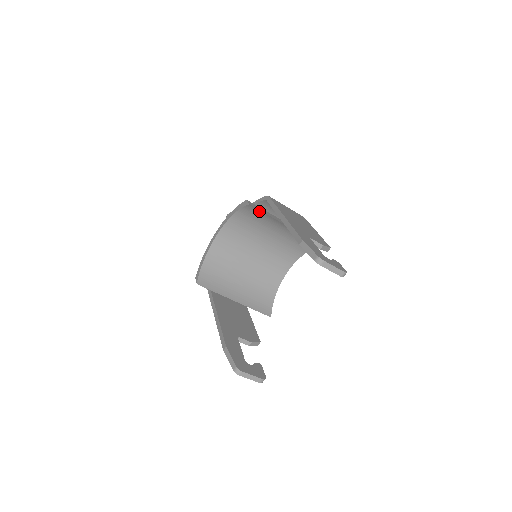
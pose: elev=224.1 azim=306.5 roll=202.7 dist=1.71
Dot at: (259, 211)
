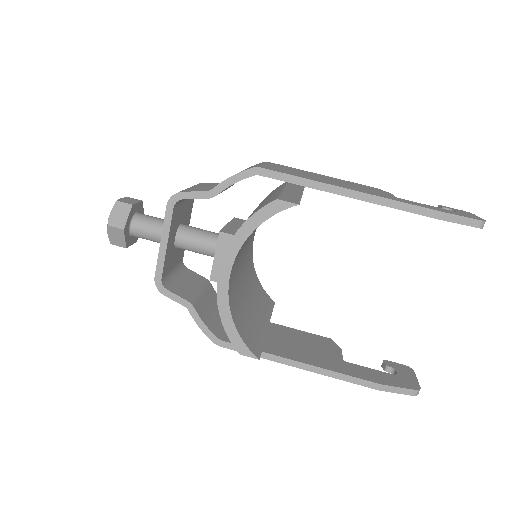
Dot at: occluded
